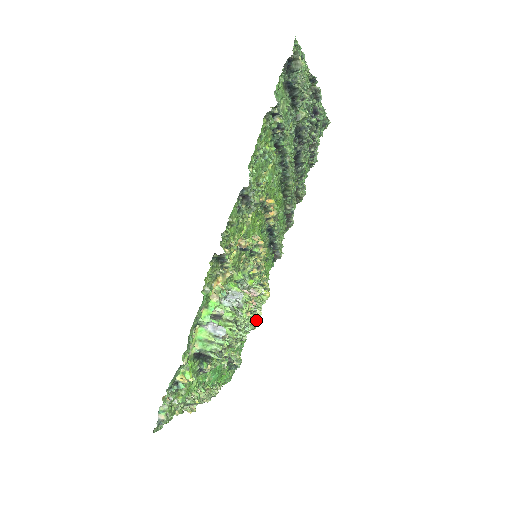
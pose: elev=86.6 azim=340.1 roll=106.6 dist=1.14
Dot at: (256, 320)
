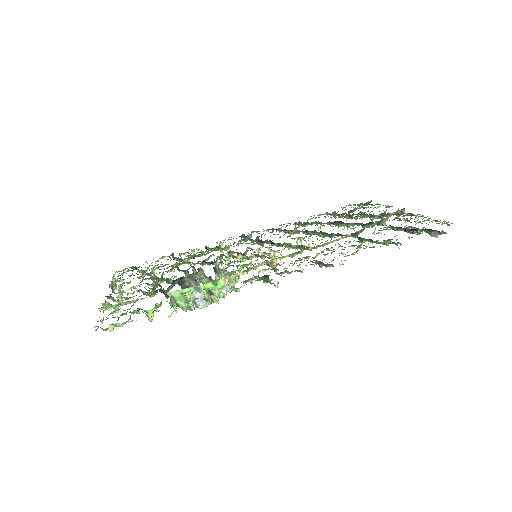
Dot at: occluded
